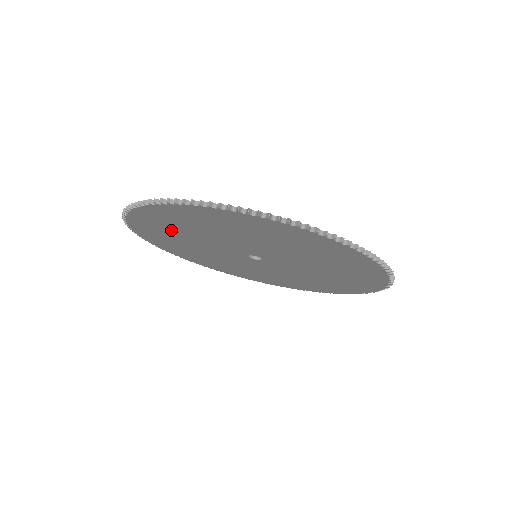
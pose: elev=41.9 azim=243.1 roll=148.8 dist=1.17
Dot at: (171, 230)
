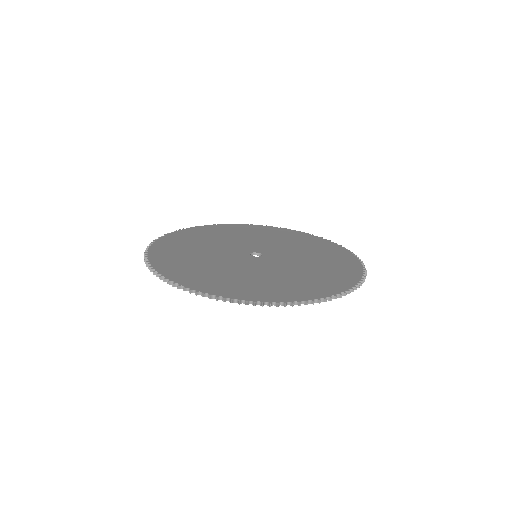
Dot at: occluded
